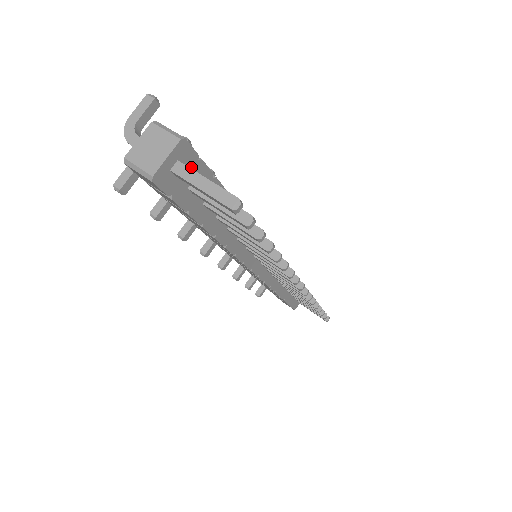
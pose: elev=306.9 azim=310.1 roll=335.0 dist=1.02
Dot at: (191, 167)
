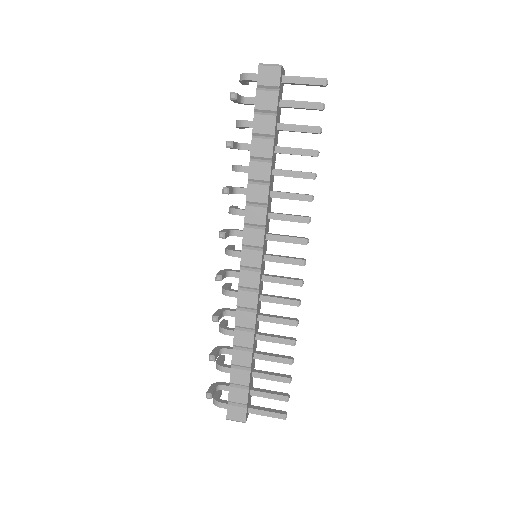
Dot at: (282, 91)
